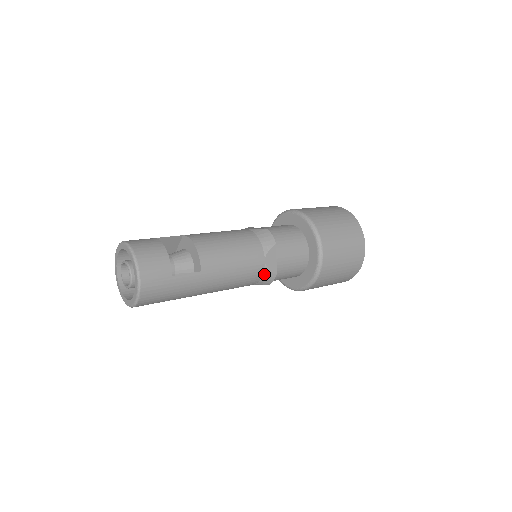
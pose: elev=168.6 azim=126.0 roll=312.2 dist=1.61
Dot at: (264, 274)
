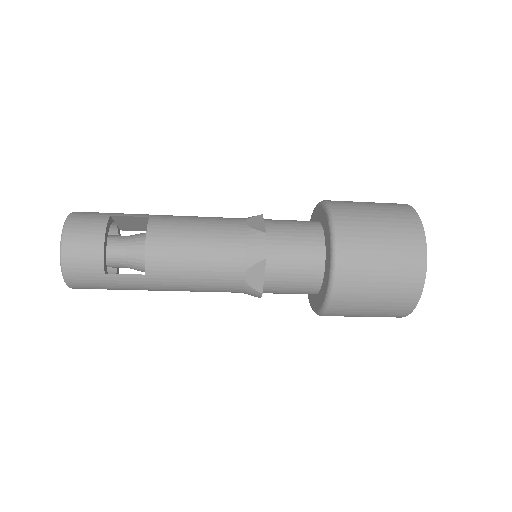
Dot at: (245, 289)
